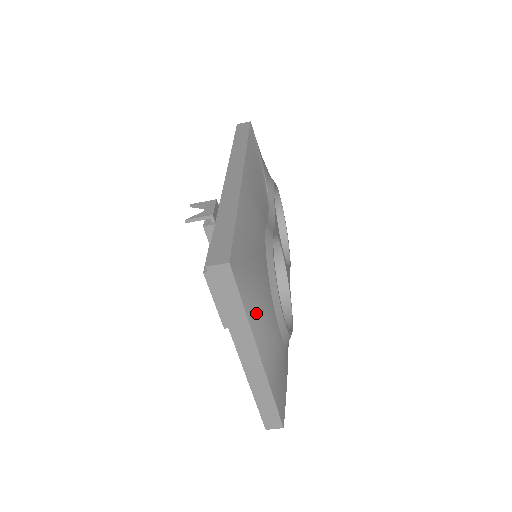
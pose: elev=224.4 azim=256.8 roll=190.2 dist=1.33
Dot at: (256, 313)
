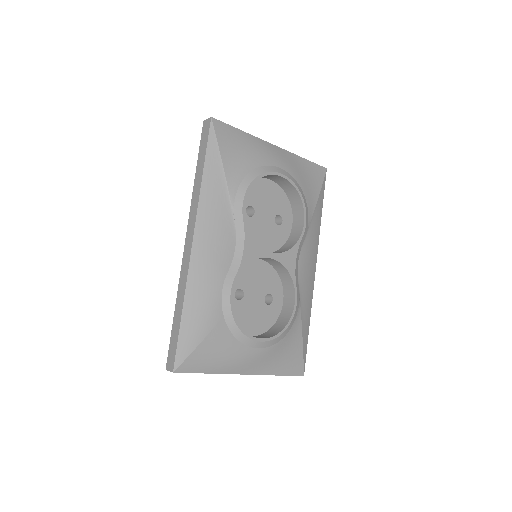
Dot at: (221, 366)
